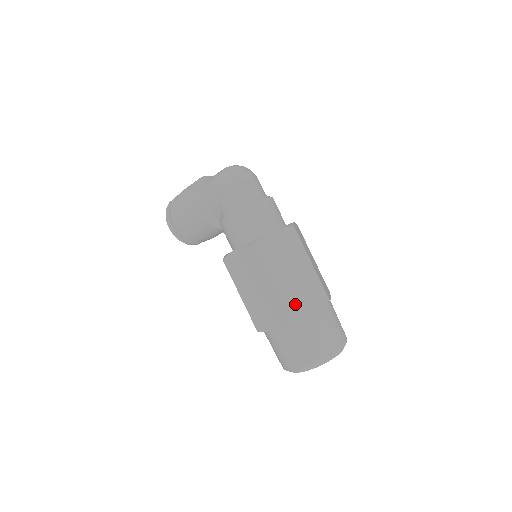
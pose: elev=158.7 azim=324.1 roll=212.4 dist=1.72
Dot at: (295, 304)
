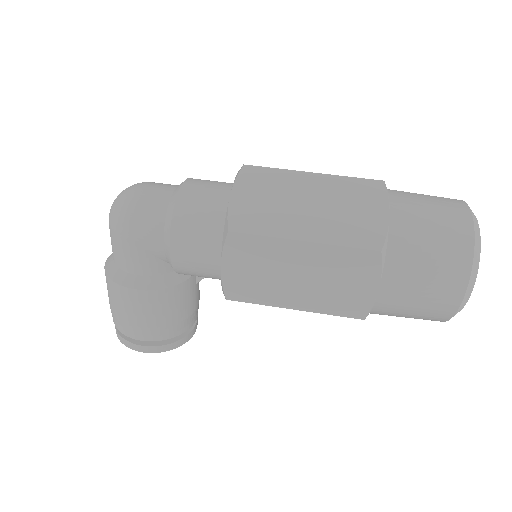
Dot at: (358, 229)
